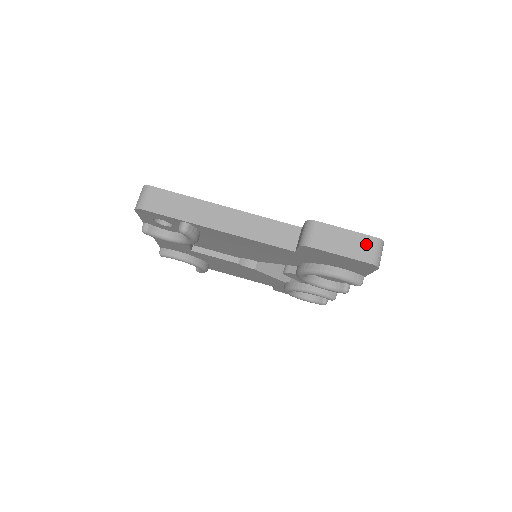
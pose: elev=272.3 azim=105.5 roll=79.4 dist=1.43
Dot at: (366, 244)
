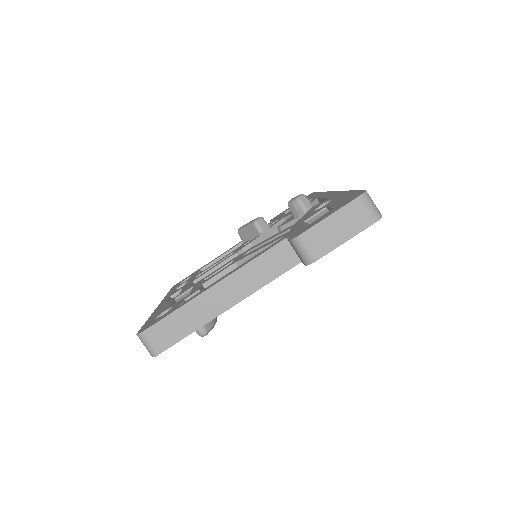
Dot at: (356, 211)
